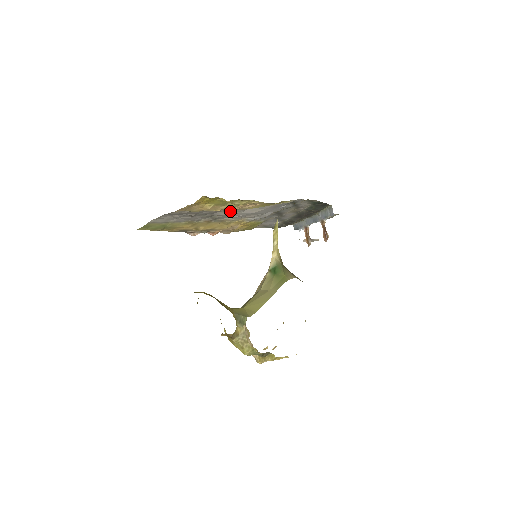
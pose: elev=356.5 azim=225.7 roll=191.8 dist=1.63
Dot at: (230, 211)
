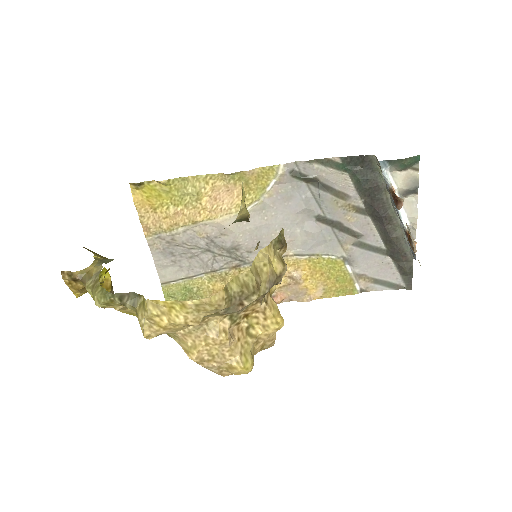
Dot at: (224, 224)
